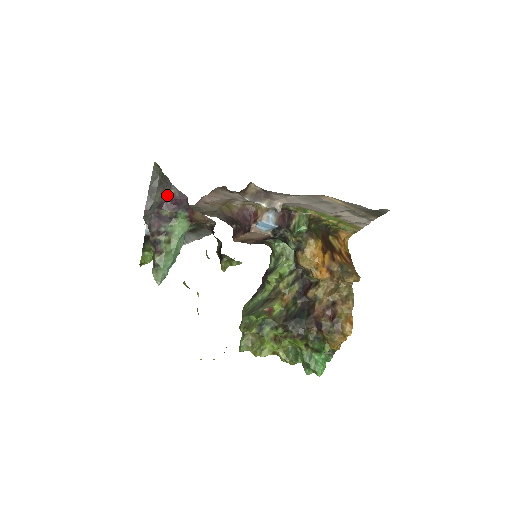
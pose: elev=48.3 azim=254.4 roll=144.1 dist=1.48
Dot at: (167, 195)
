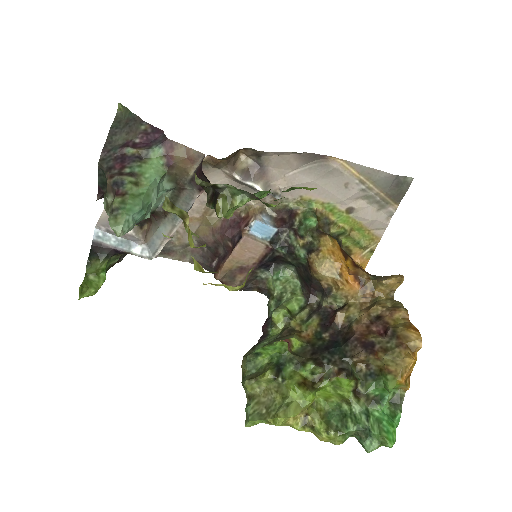
Dot at: (135, 133)
